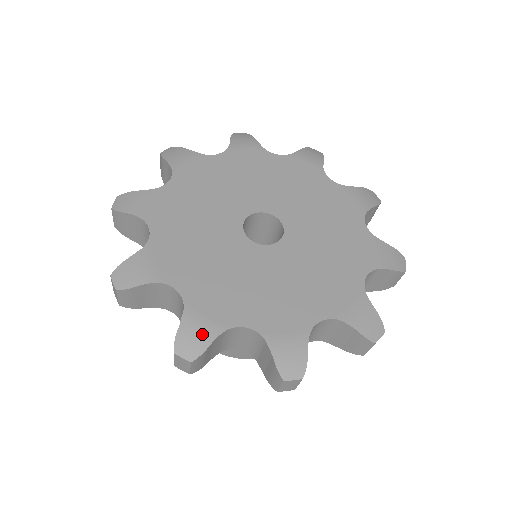
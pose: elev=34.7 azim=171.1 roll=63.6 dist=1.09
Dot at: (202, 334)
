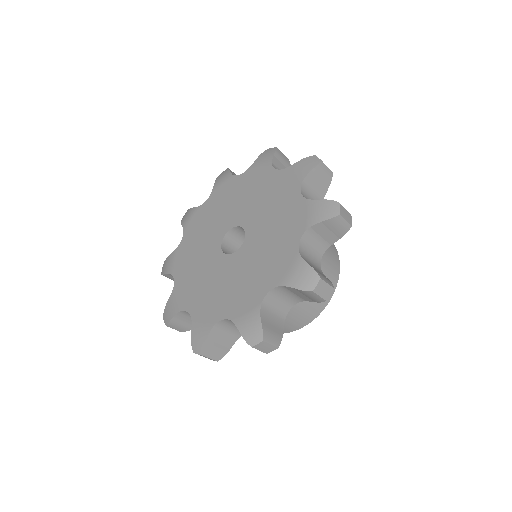
Dot at: (202, 335)
